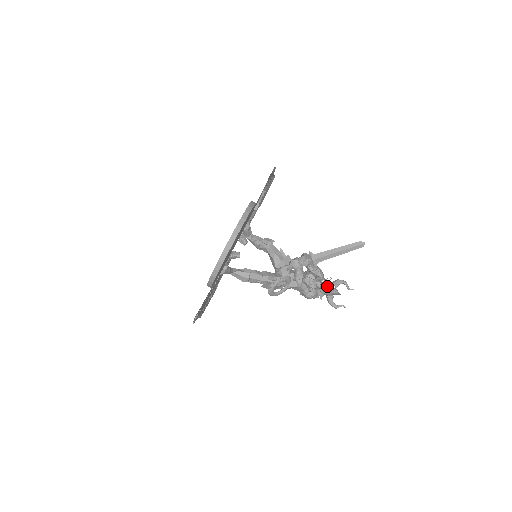
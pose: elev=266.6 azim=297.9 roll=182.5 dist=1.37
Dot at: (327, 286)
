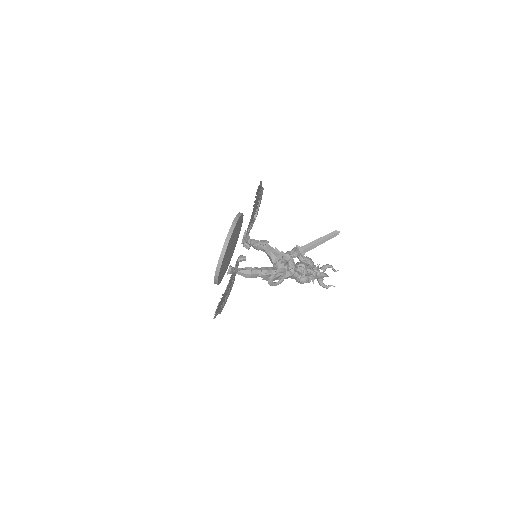
Dot at: (316, 271)
